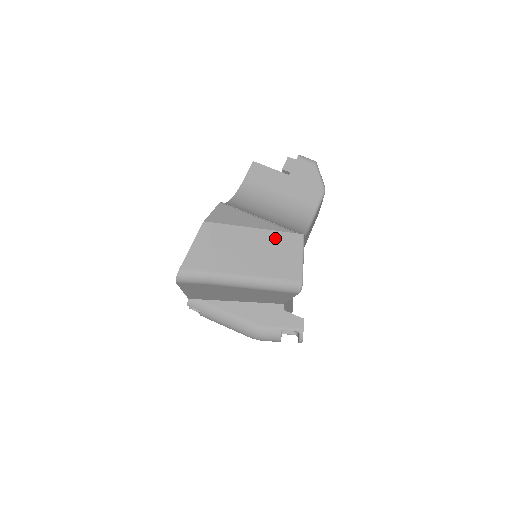
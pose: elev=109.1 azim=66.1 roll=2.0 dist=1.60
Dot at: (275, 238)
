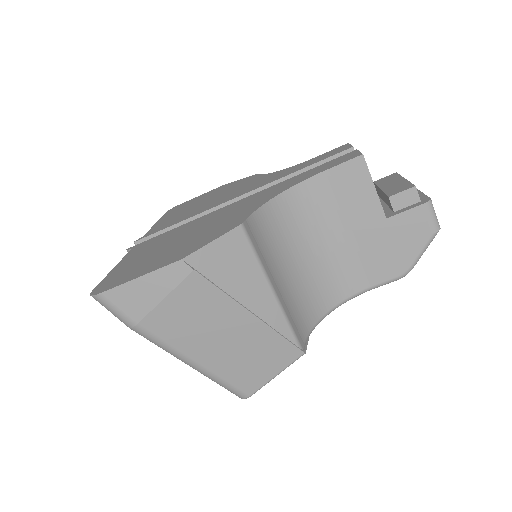
Dot at: (264, 338)
